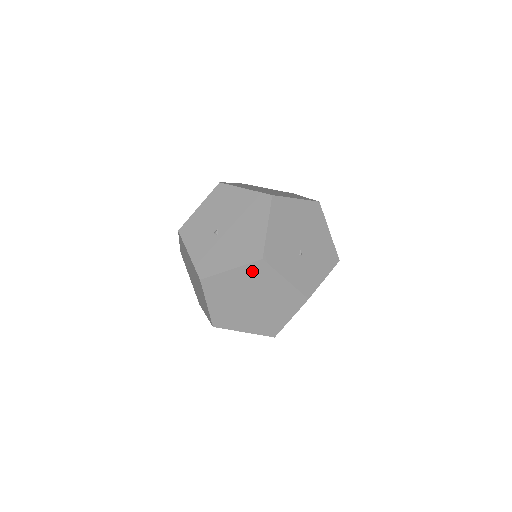
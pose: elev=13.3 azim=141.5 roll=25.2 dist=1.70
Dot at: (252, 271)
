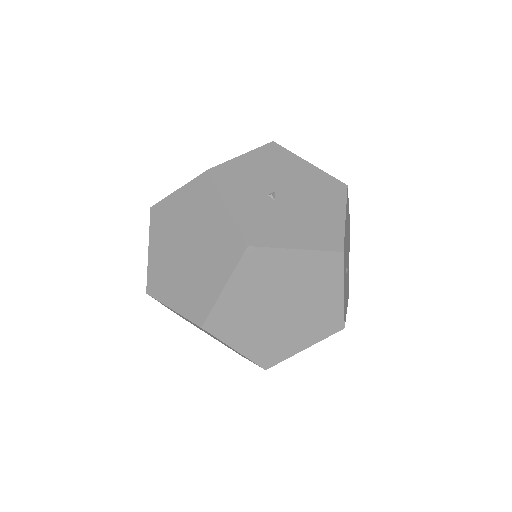
Dot at: (319, 263)
